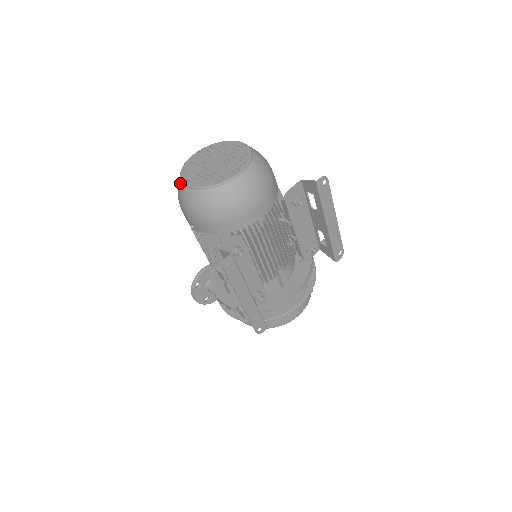
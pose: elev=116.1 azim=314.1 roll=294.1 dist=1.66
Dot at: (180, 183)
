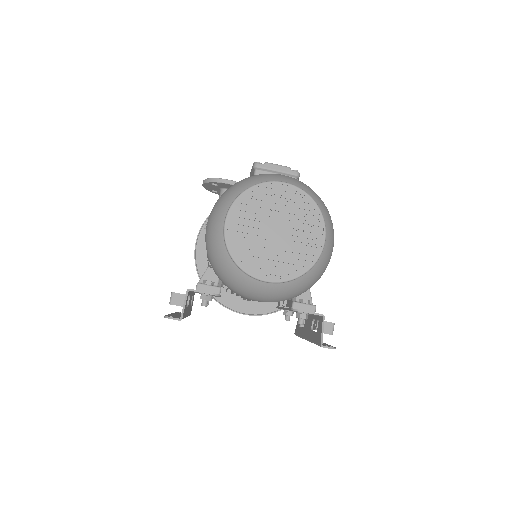
Dot at: (229, 202)
